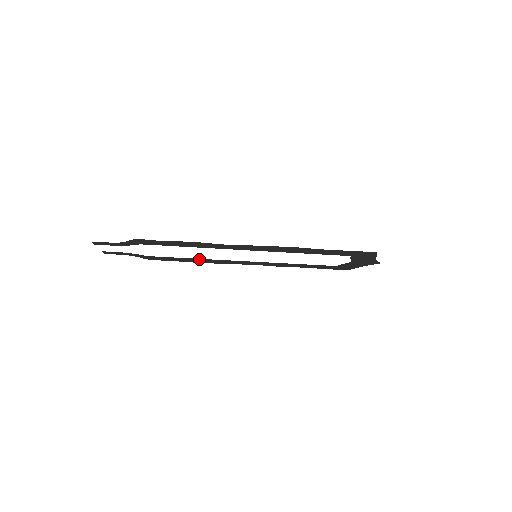
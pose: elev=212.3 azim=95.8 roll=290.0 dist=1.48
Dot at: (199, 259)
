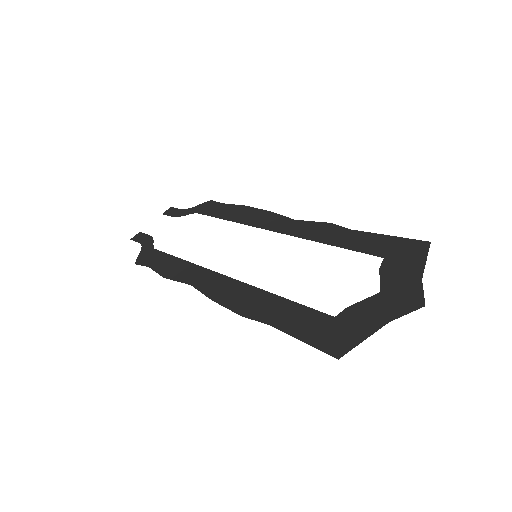
Dot at: (234, 219)
